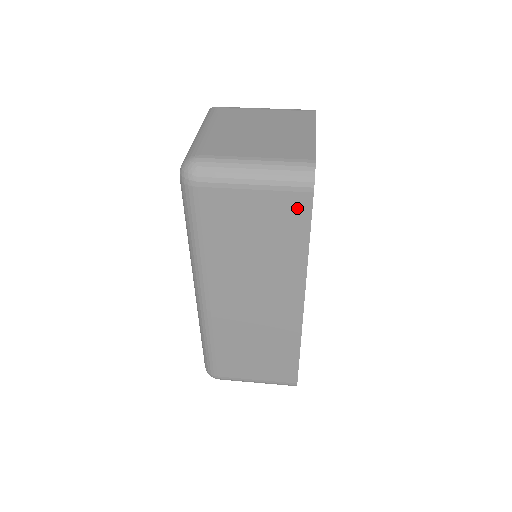
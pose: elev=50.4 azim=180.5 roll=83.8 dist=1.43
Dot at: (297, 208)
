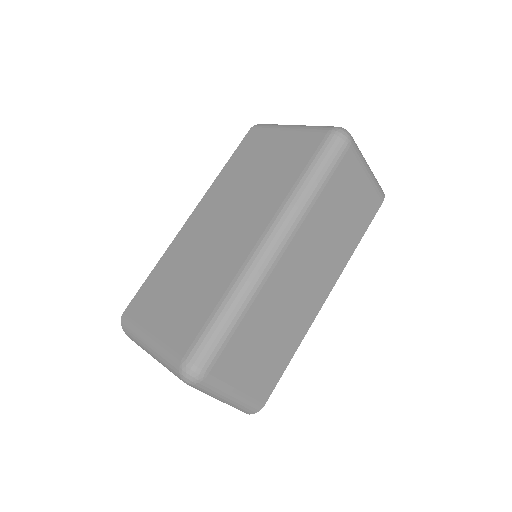
Dot at: (372, 207)
